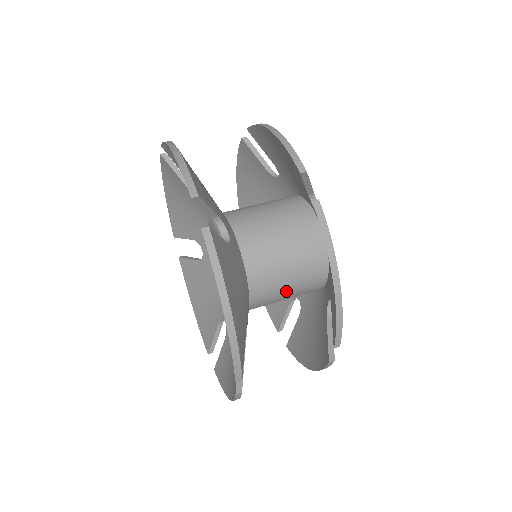
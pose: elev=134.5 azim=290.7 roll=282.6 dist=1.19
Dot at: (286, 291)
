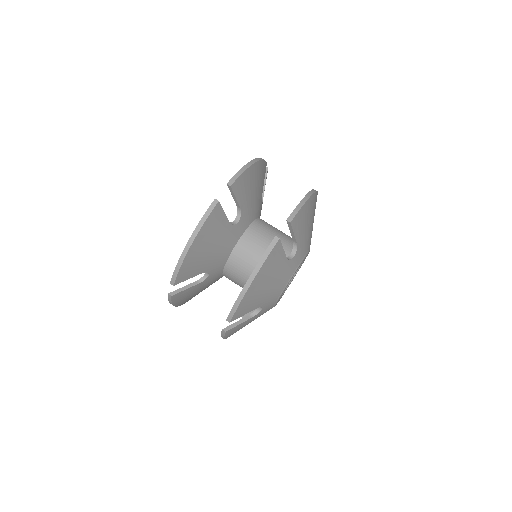
Dot at: occluded
